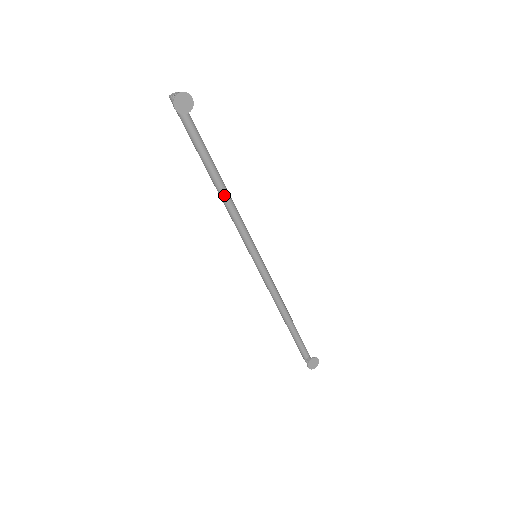
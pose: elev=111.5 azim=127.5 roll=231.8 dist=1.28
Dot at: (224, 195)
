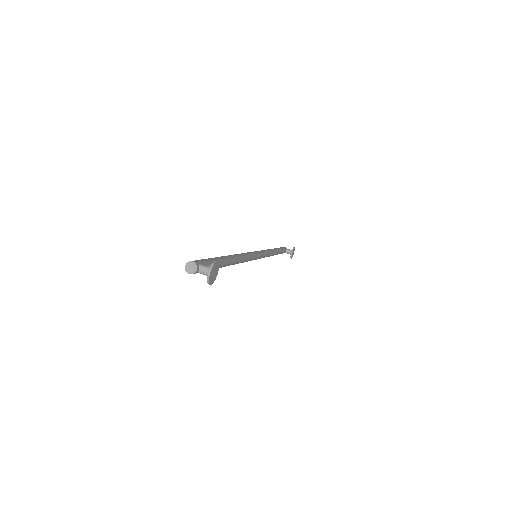
Dot at: (237, 263)
